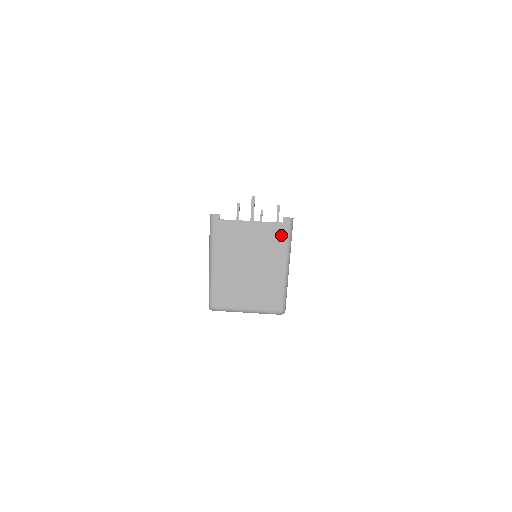
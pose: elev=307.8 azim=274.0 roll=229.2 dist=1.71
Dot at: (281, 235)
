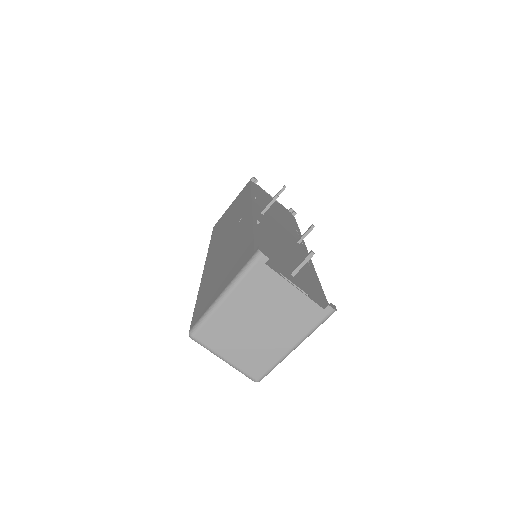
Dot at: (313, 319)
